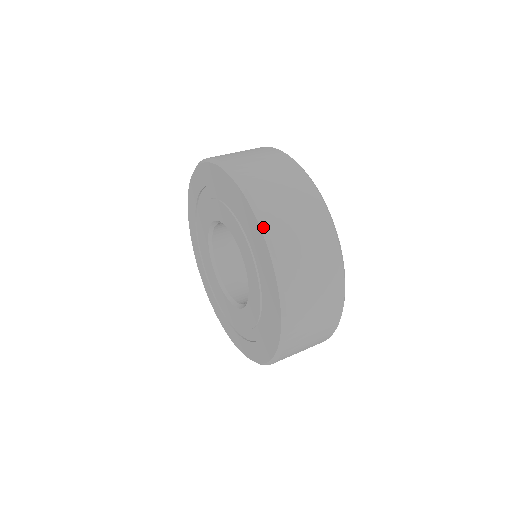
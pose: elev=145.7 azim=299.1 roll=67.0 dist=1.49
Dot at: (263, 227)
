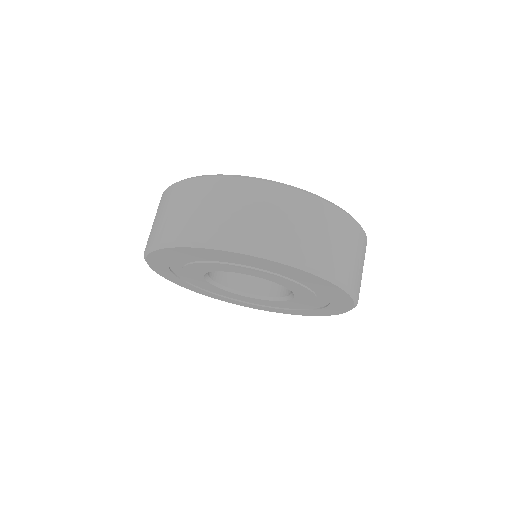
Dot at: (236, 250)
